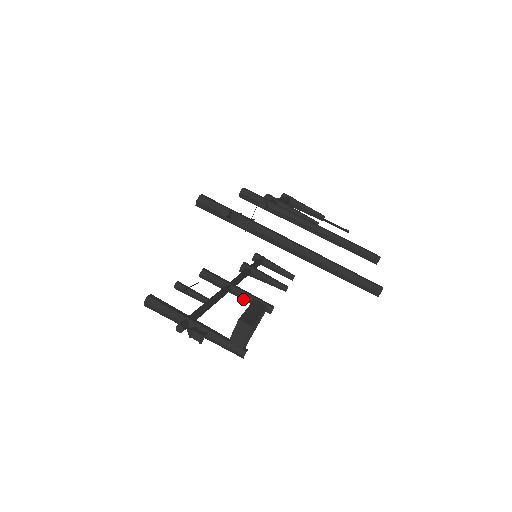
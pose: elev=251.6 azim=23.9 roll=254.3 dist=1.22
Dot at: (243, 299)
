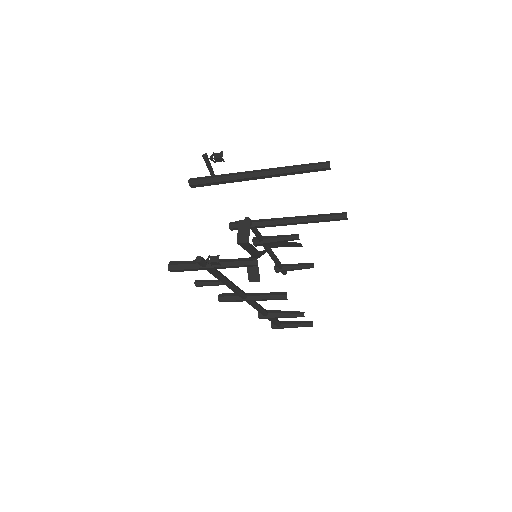
Dot at: (260, 299)
